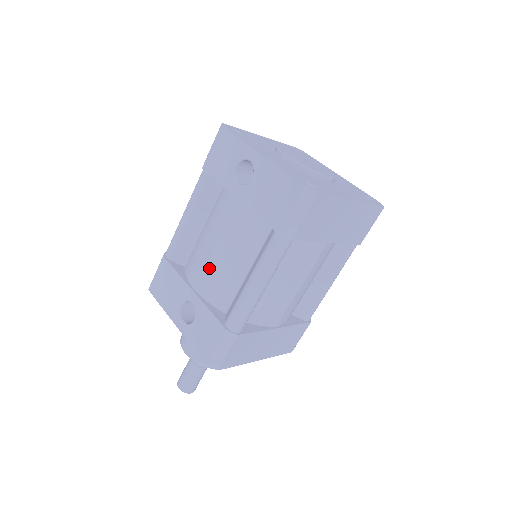
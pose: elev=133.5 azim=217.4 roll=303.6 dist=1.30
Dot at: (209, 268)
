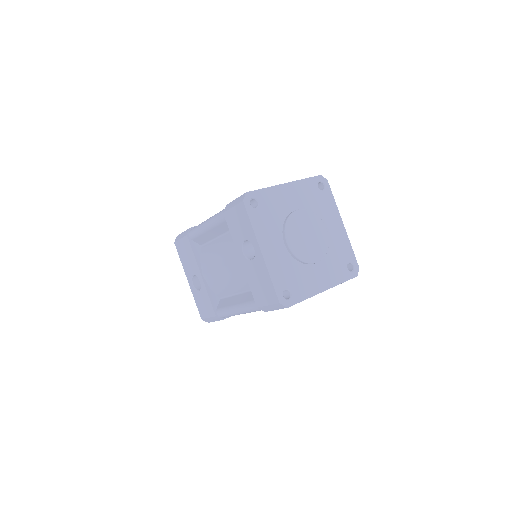
Dot at: (214, 274)
